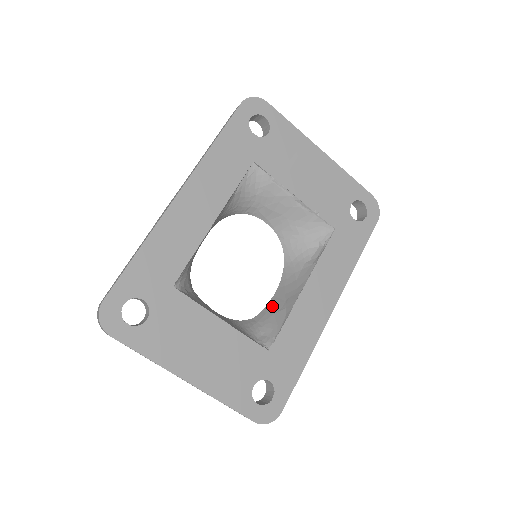
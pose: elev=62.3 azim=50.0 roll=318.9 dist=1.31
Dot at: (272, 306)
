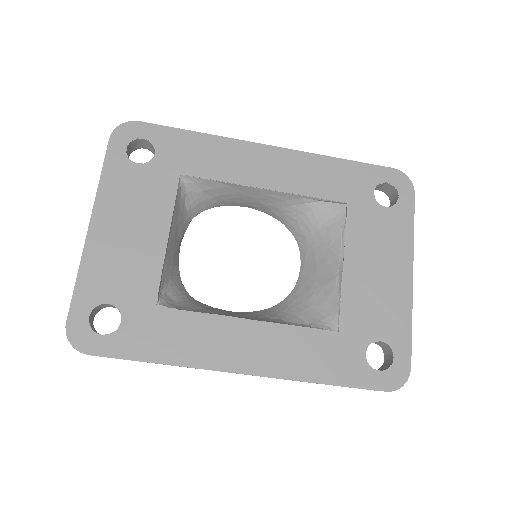
Dot at: (214, 308)
